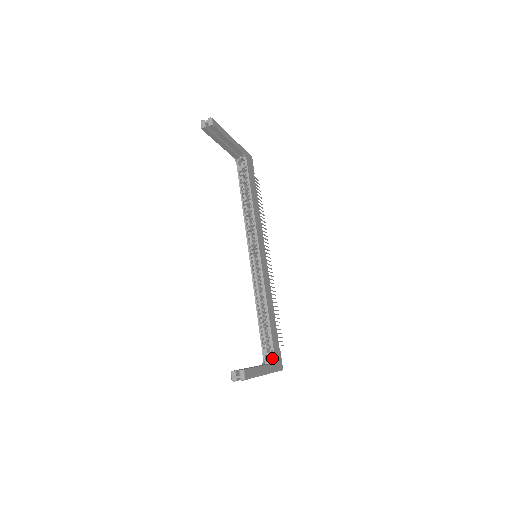
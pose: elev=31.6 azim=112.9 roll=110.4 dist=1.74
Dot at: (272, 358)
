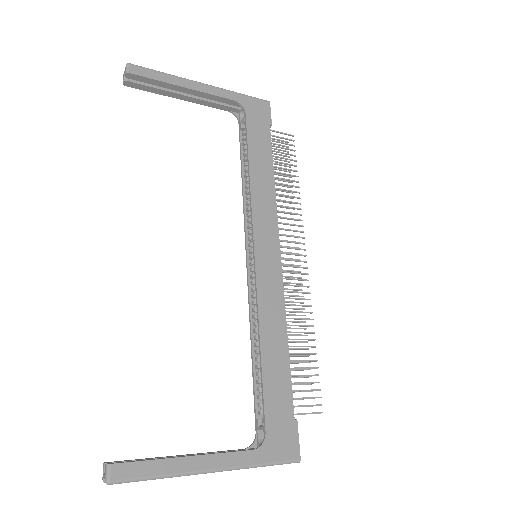
Dot at: occluded
